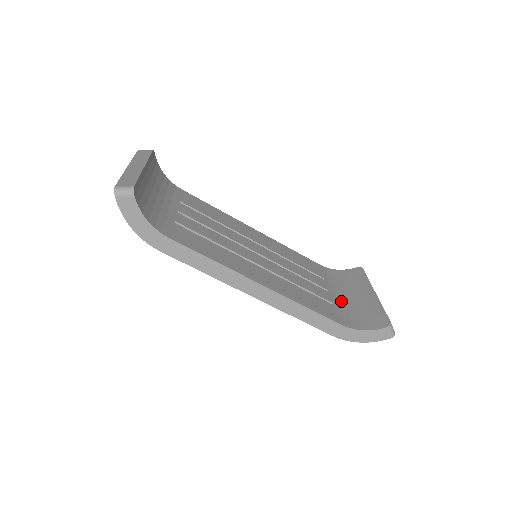
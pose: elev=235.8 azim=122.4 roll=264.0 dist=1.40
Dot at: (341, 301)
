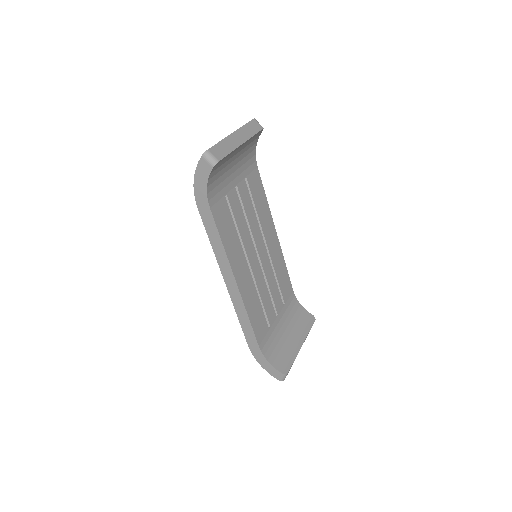
Dot at: (277, 329)
